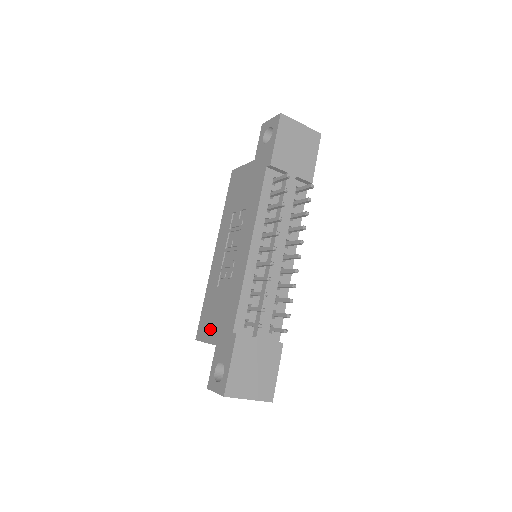
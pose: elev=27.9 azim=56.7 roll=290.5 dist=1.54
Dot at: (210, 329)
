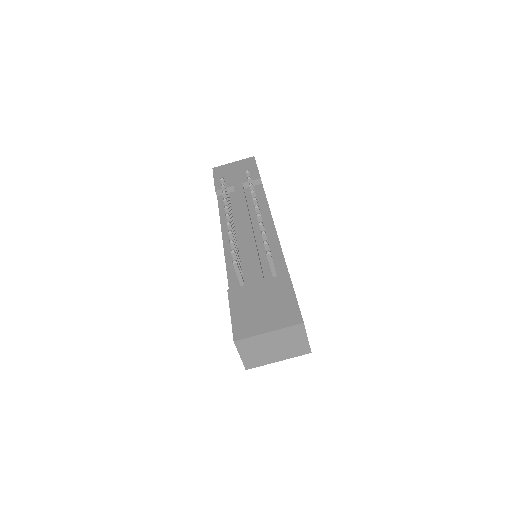
Dot at: occluded
